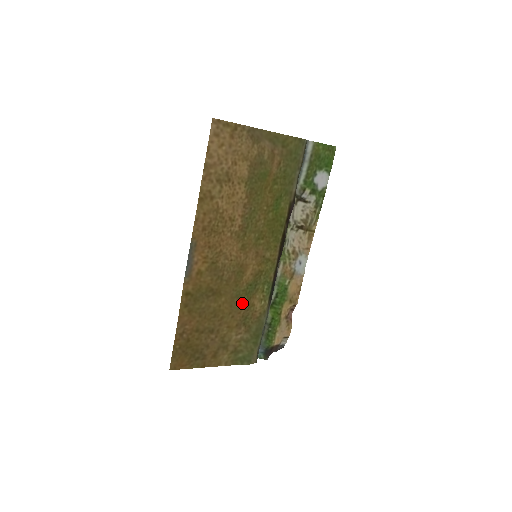
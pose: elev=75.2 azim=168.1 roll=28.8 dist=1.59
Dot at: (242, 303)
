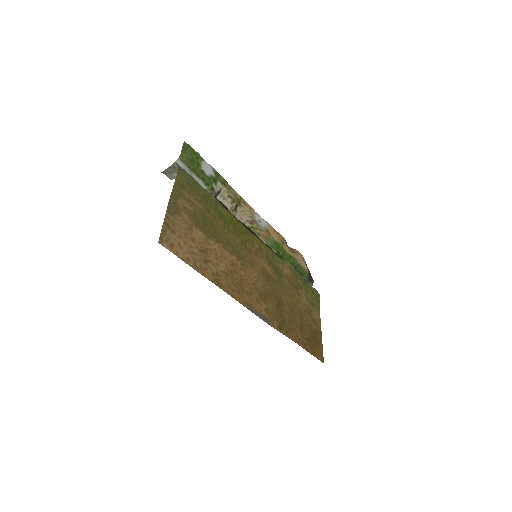
Dot at: (285, 284)
